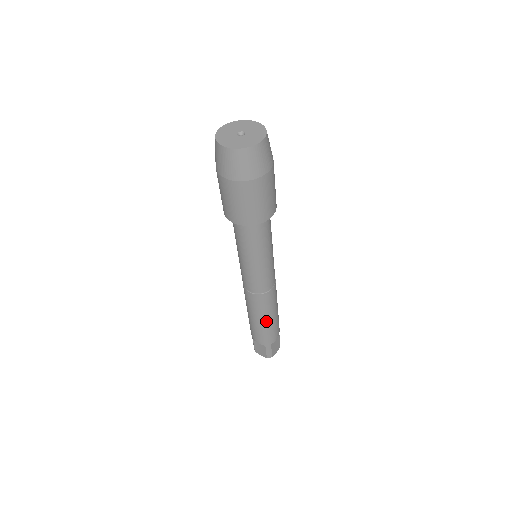
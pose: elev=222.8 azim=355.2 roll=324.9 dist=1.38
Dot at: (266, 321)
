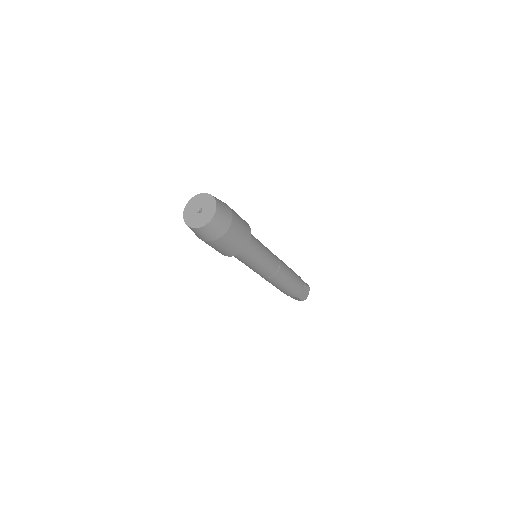
Dot at: (287, 286)
